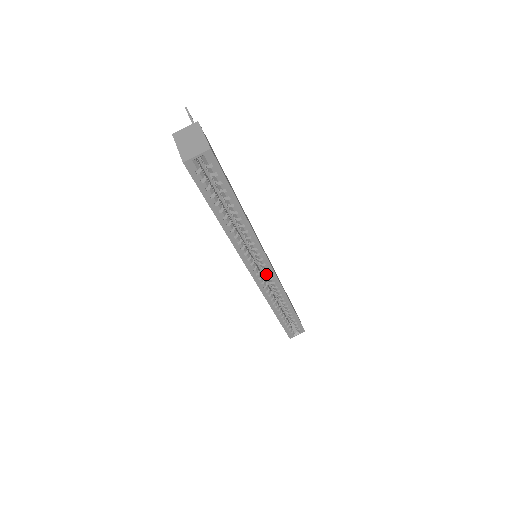
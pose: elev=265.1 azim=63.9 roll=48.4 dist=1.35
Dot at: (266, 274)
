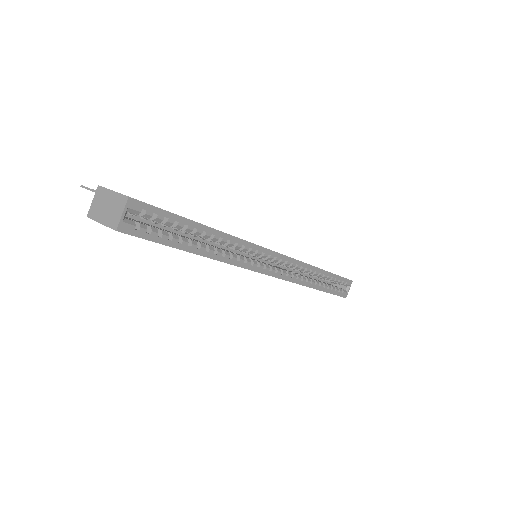
Dot at: occluded
